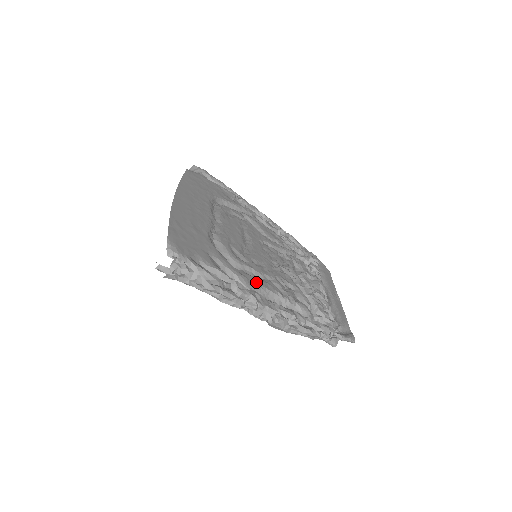
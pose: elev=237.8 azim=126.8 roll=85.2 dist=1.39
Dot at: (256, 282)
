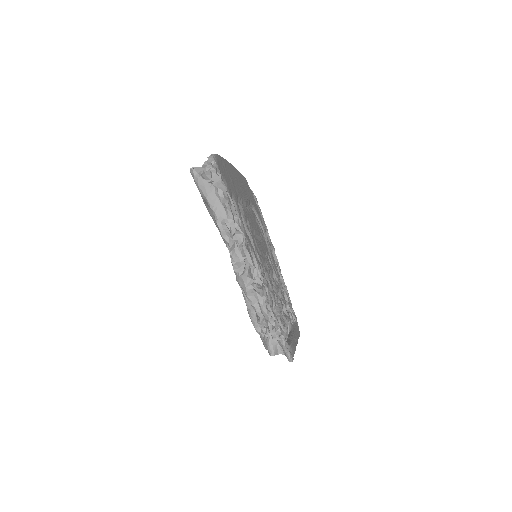
Dot at: (250, 242)
